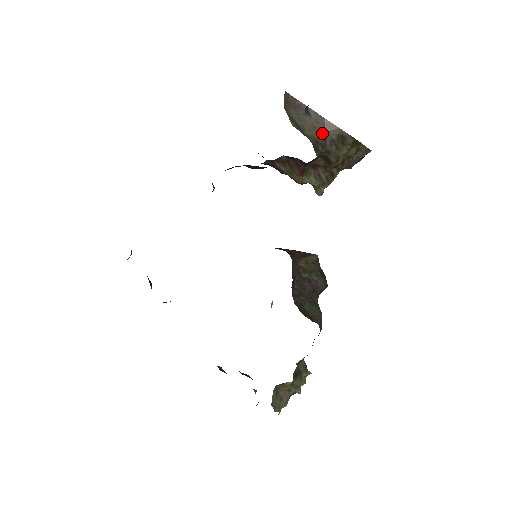
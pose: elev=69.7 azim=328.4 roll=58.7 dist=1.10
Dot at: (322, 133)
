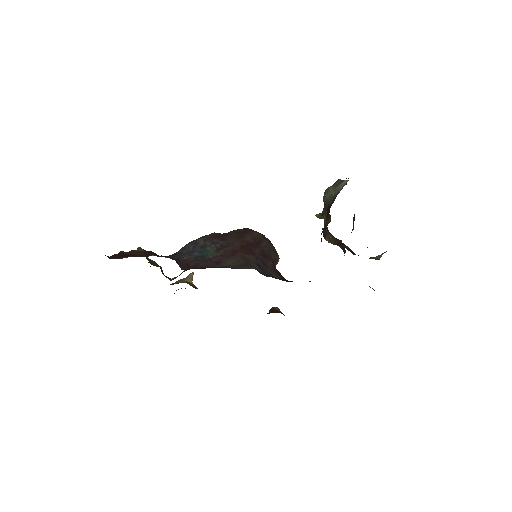
Dot at: occluded
